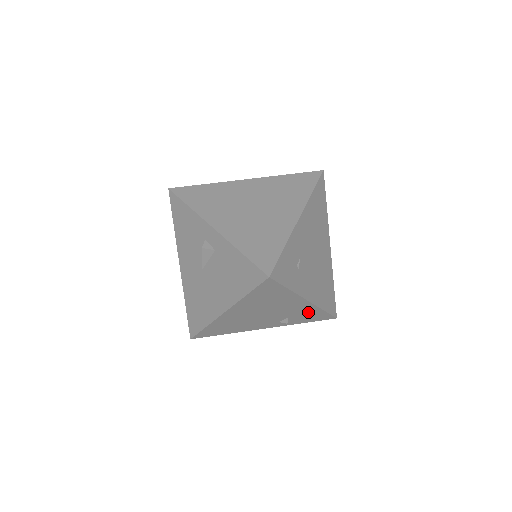
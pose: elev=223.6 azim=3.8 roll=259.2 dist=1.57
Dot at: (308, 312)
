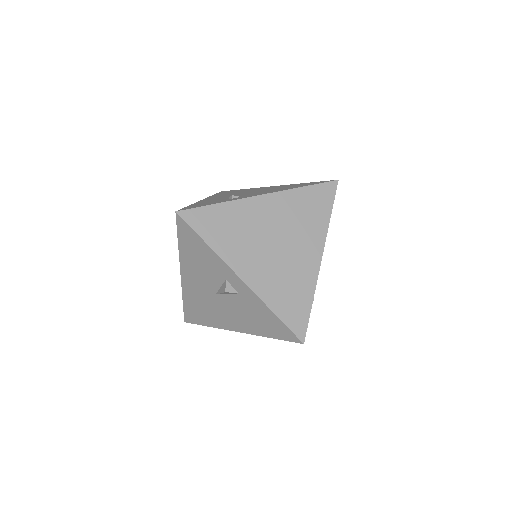
Dot at: occluded
